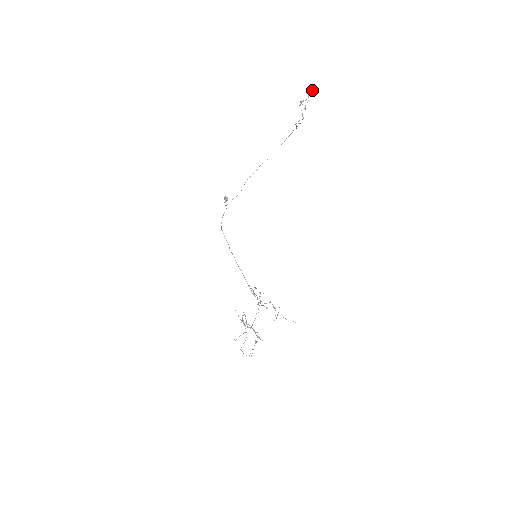
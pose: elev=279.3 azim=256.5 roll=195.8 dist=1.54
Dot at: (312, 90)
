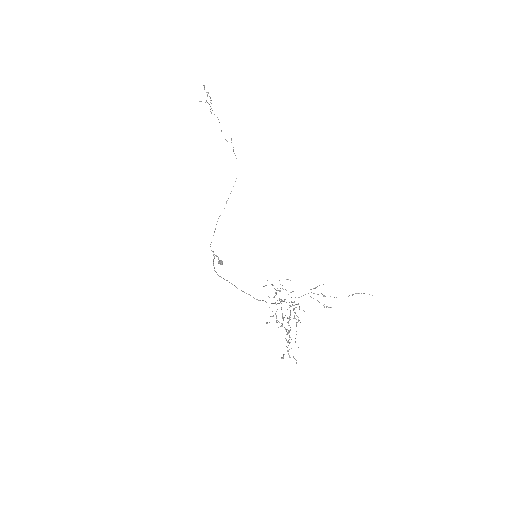
Dot at: occluded
